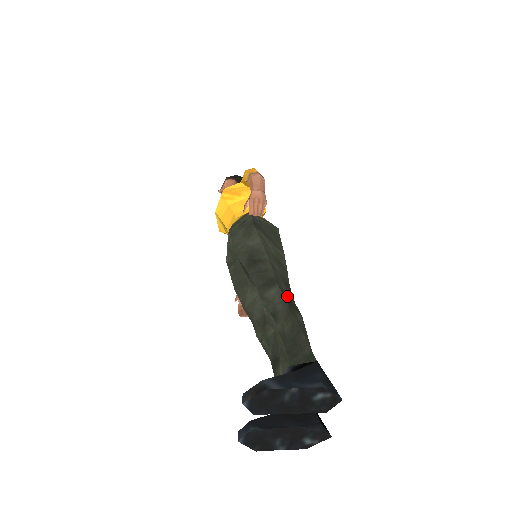
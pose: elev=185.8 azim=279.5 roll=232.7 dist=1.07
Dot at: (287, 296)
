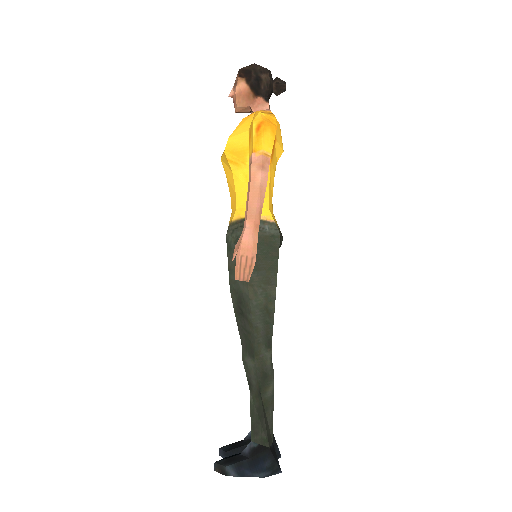
Dot at: (263, 368)
